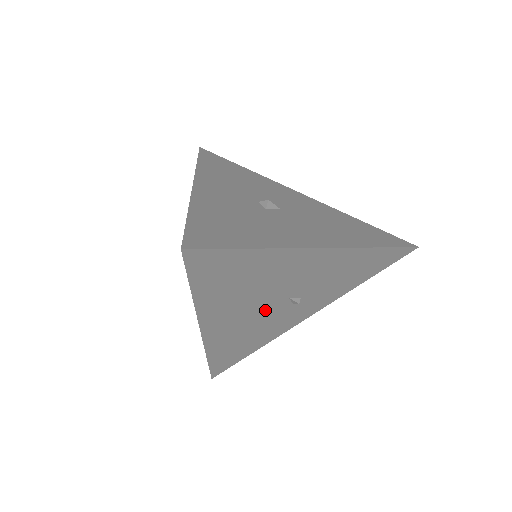
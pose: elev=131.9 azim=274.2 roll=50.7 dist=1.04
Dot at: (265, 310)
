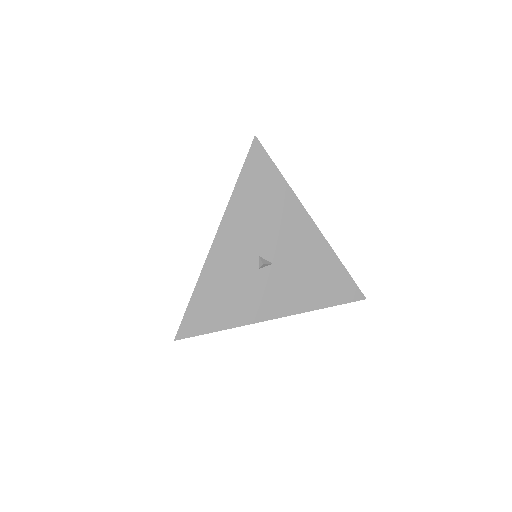
Dot at: occluded
